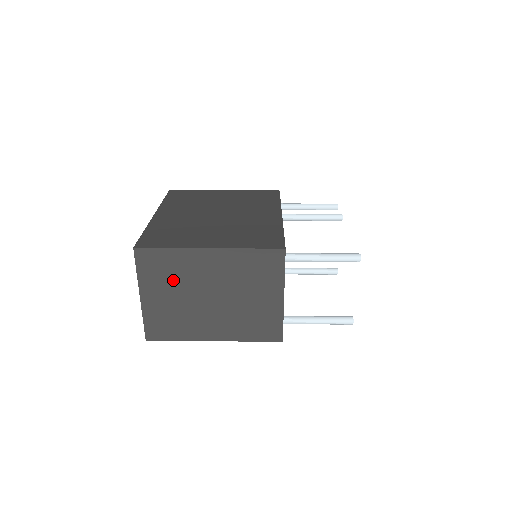
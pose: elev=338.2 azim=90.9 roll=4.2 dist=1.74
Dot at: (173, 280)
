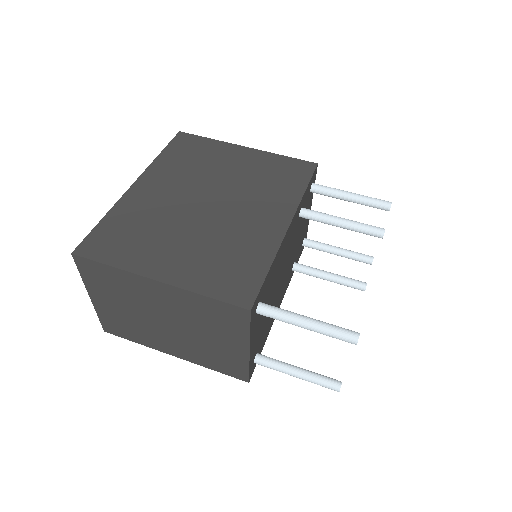
Dot at: (121, 295)
